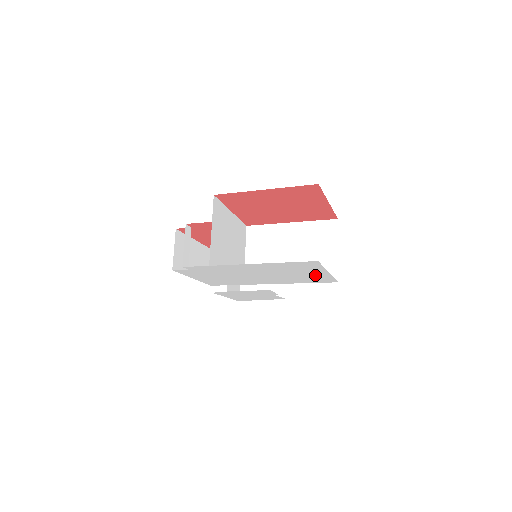
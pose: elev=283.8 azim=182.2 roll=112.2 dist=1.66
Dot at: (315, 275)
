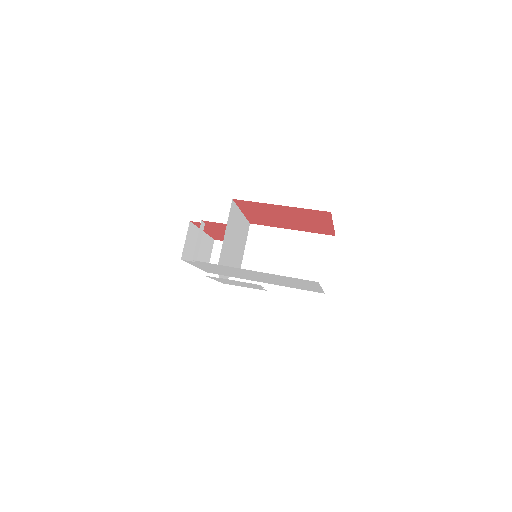
Dot at: (308, 287)
